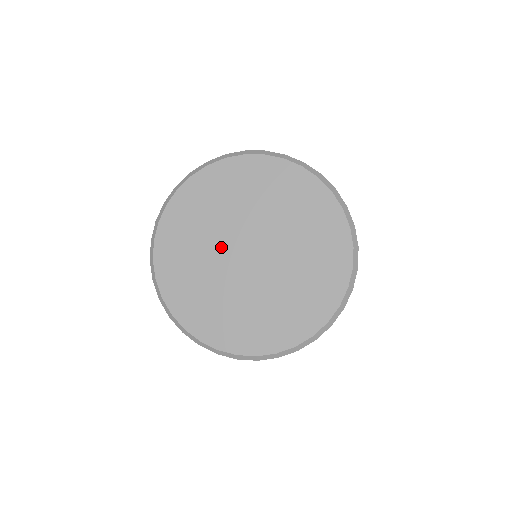
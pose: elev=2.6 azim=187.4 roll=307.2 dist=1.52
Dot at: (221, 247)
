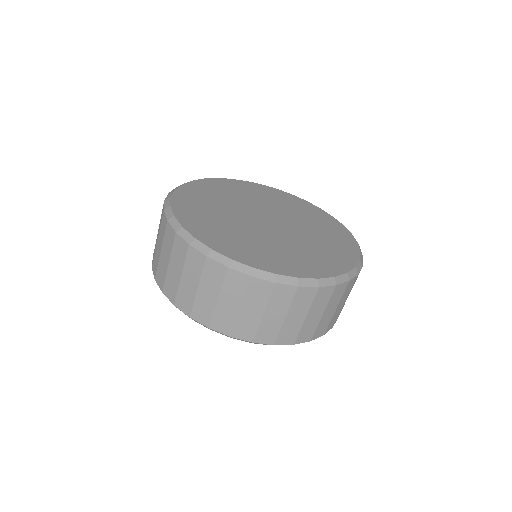
Dot at: (240, 210)
